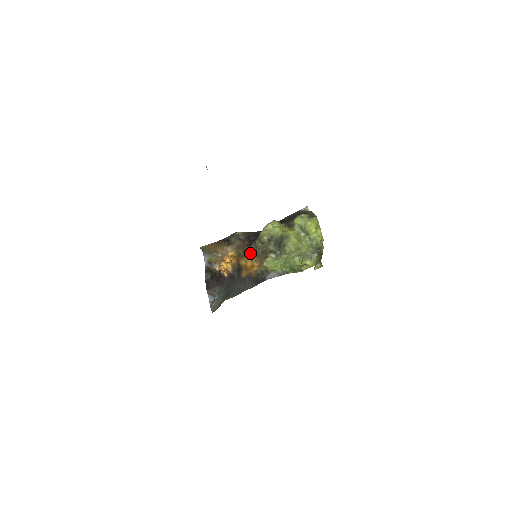
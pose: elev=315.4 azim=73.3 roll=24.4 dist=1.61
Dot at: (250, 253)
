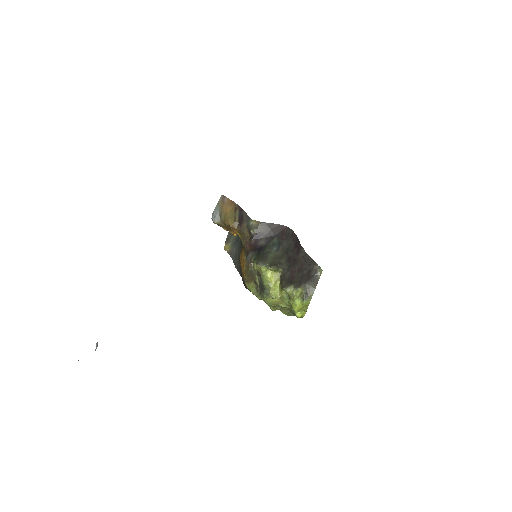
Dot at: (246, 257)
